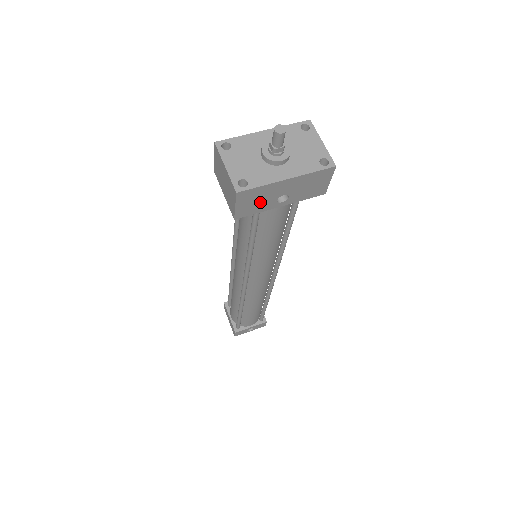
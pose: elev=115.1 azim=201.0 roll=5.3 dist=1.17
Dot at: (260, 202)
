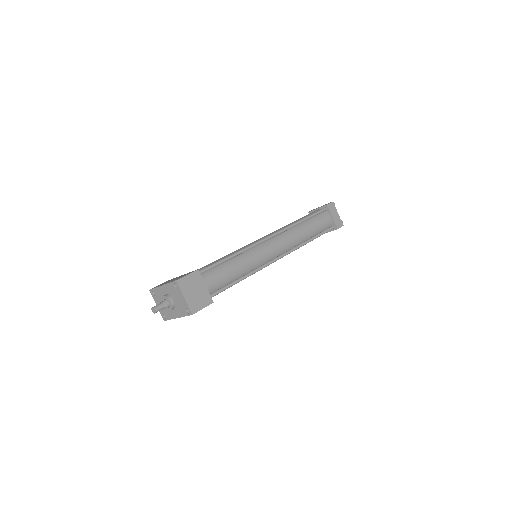
Dot at: occluded
